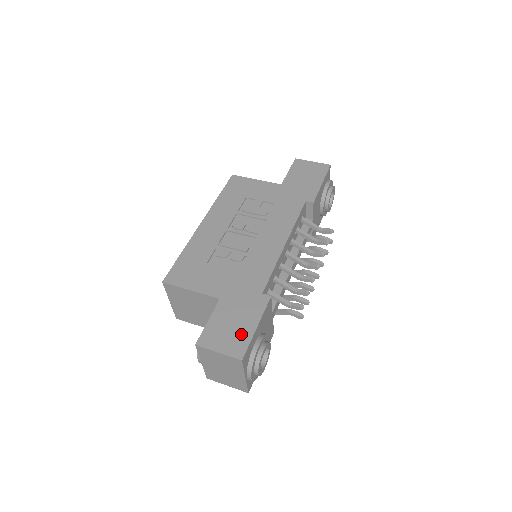
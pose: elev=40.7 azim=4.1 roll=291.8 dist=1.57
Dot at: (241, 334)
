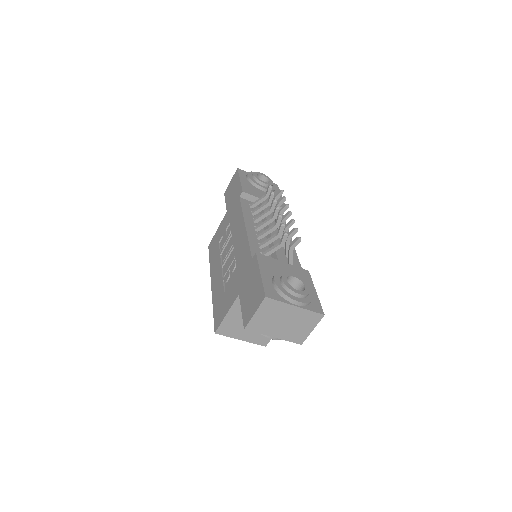
Dot at: (257, 289)
